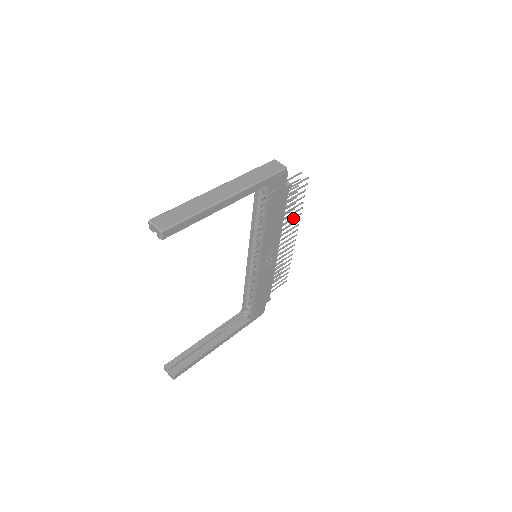
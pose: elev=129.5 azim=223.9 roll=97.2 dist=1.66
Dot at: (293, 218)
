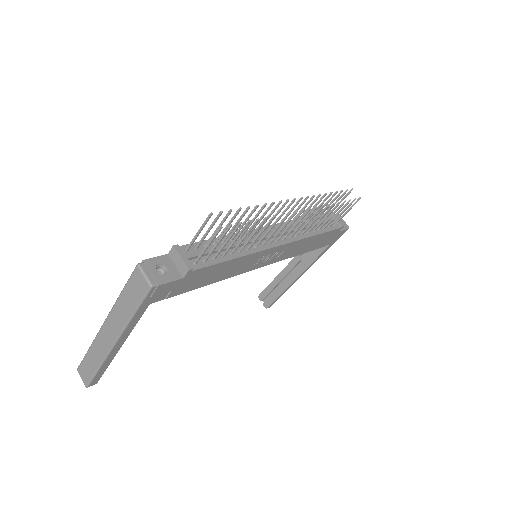
Dot at: (263, 229)
